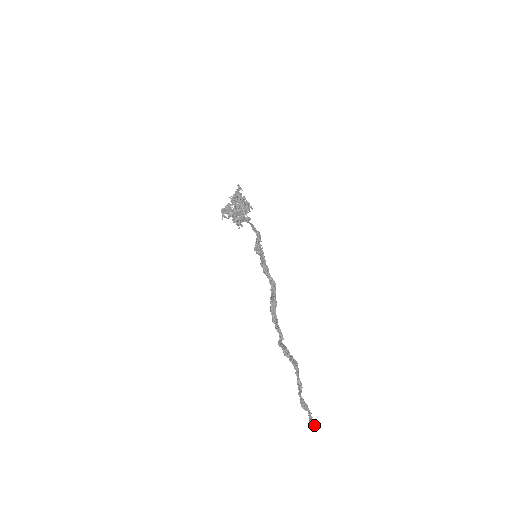
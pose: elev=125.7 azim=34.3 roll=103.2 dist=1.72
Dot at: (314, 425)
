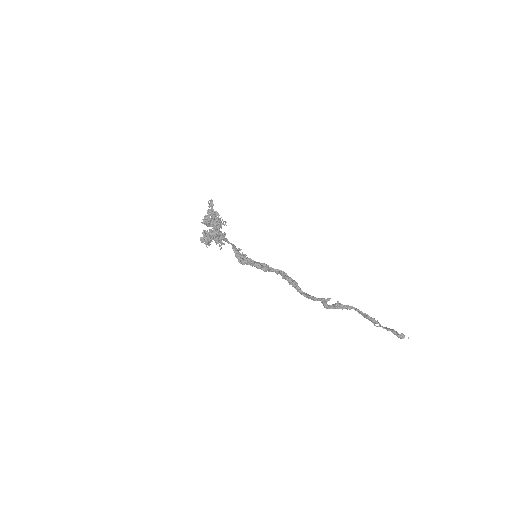
Dot at: (404, 336)
